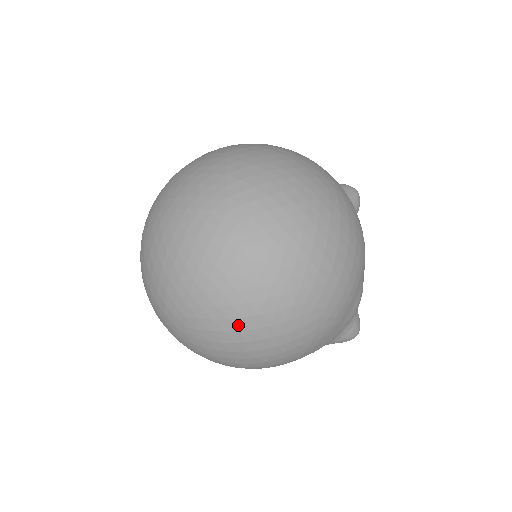
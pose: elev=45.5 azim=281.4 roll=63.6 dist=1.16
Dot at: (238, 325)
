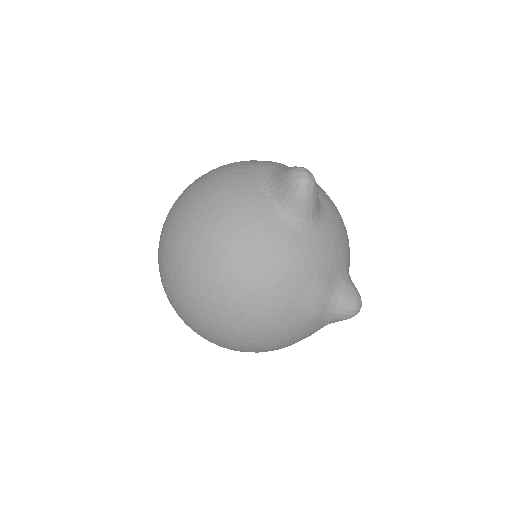
Dot at: occluded
